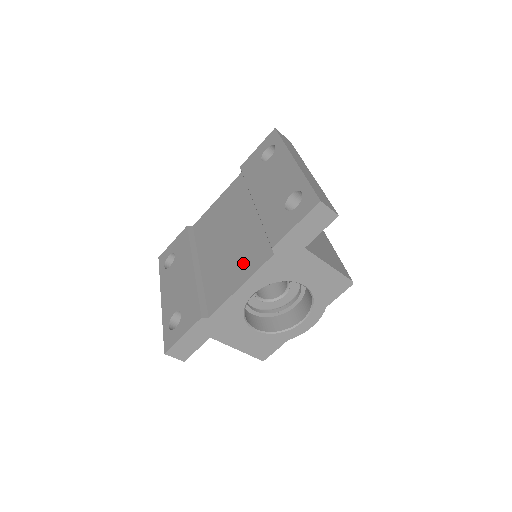
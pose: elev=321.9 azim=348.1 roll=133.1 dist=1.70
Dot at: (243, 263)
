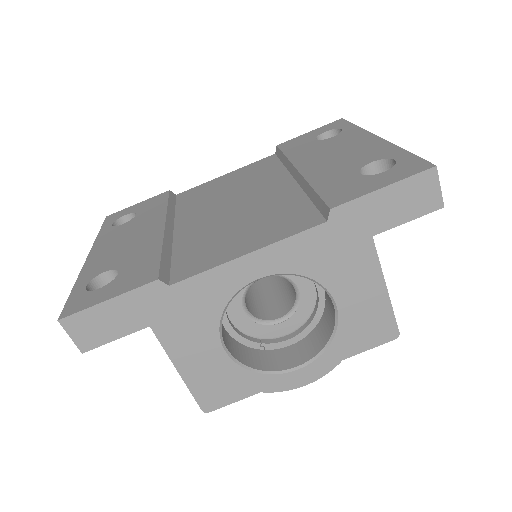
Dot at: (260, 228)
